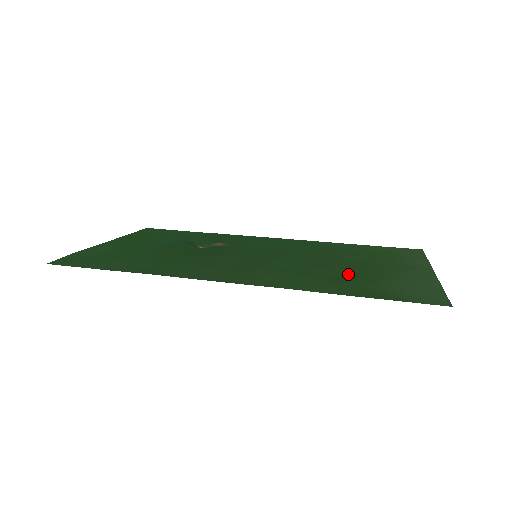
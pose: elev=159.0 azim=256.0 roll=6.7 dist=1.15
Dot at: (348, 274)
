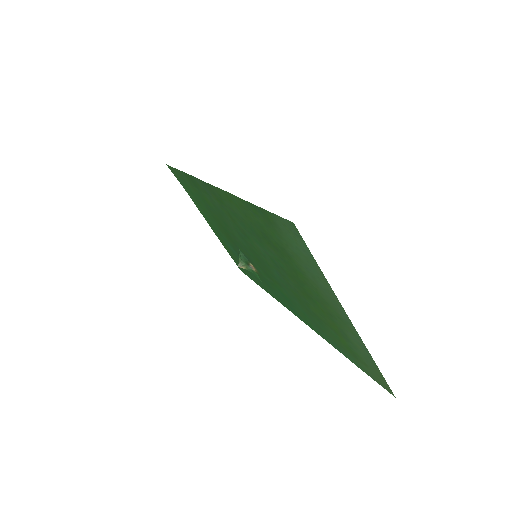
Dot at: (281, 256)
